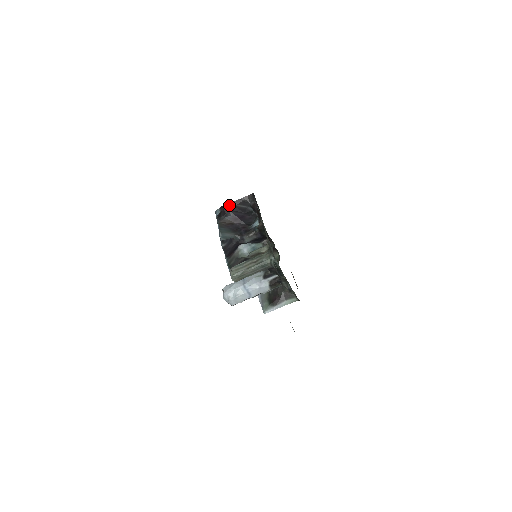
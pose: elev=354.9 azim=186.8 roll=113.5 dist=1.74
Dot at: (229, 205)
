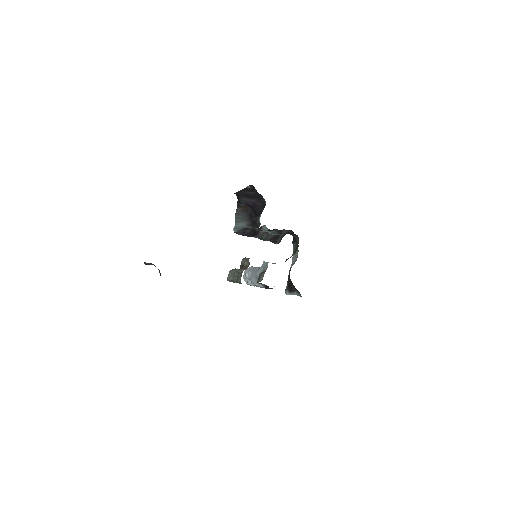
Dot at: (239, 193)
